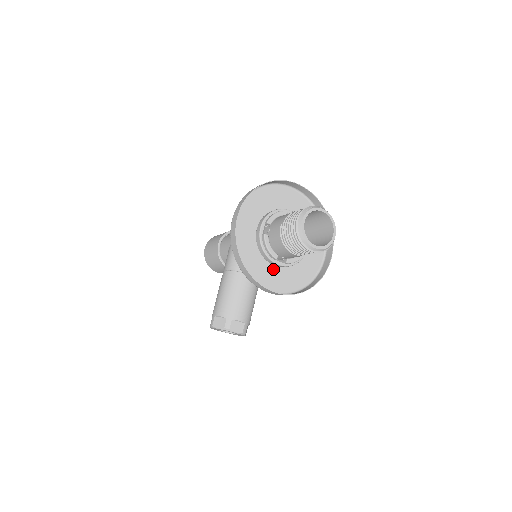
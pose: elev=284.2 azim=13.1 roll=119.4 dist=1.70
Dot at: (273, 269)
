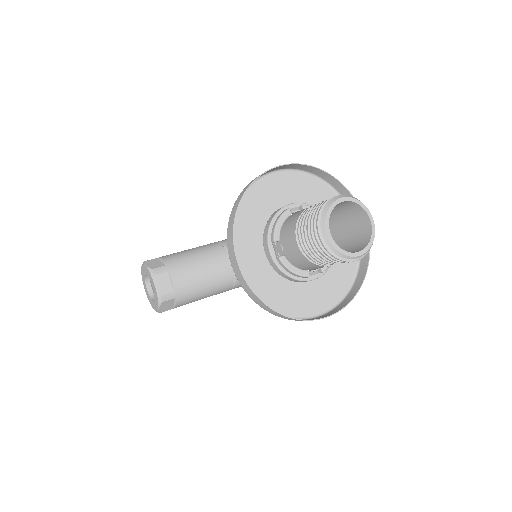
Dot at: (260, 253)
